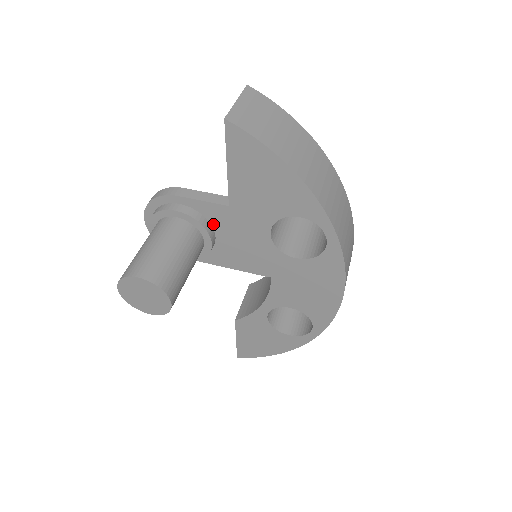
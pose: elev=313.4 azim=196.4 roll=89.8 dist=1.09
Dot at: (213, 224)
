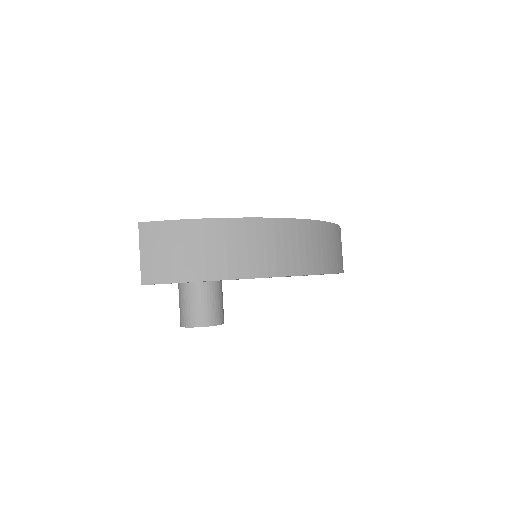
Dot at: occluded
